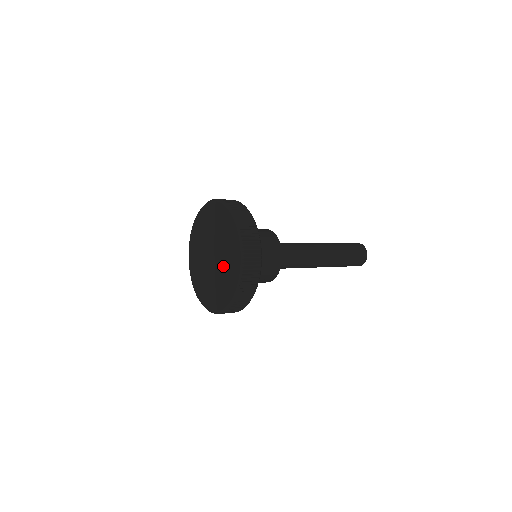
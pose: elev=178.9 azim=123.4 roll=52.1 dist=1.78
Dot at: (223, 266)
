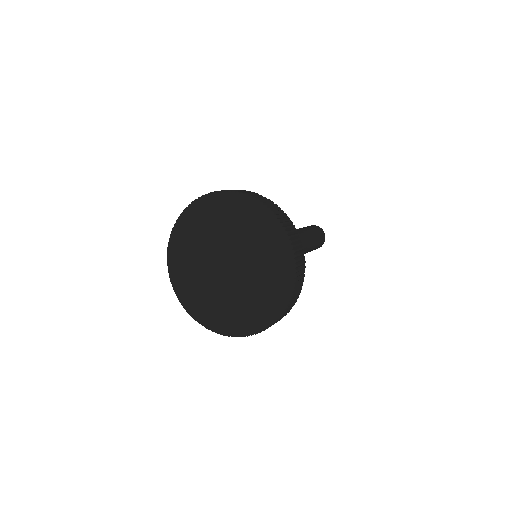
Dot at: (254, 268)
